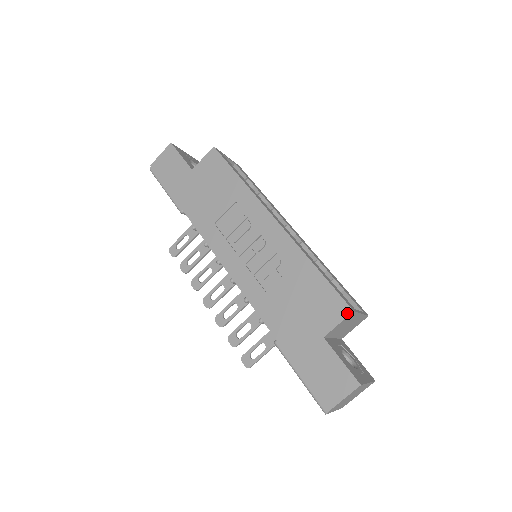
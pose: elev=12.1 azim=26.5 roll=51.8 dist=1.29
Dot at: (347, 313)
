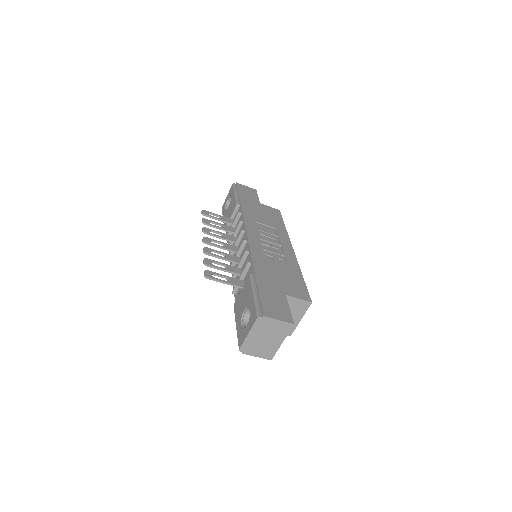
Dot at: (308, 300)
